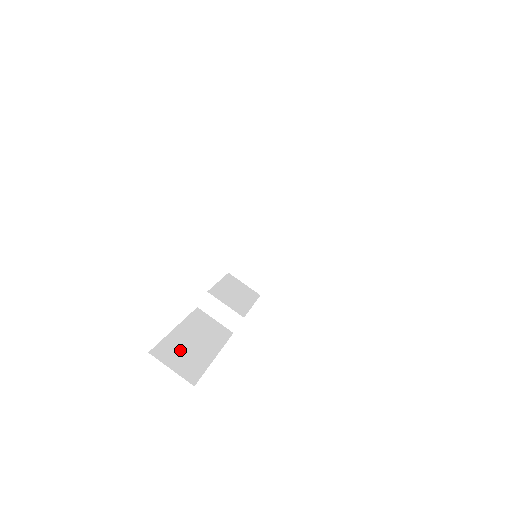
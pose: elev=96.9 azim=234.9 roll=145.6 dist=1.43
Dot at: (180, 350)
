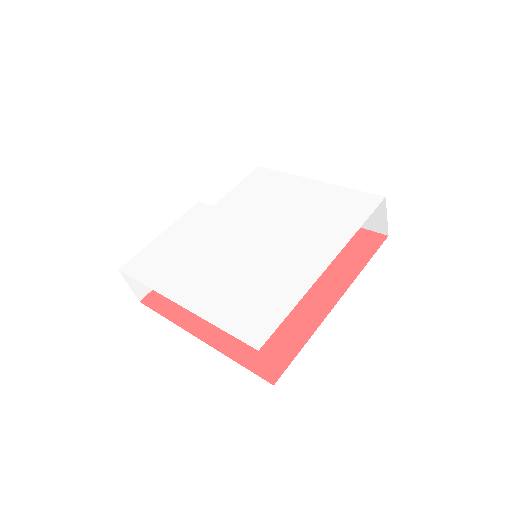
Dot at: occluded
